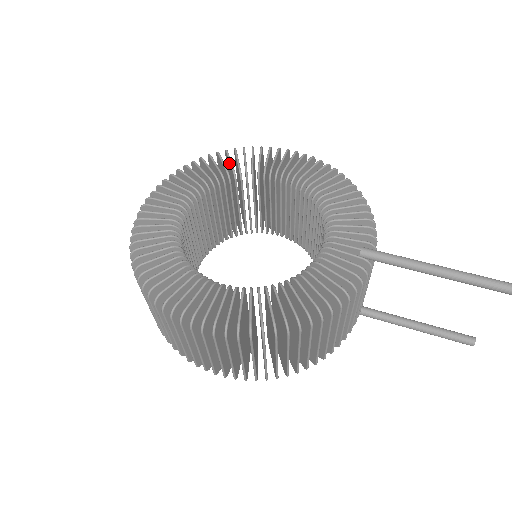
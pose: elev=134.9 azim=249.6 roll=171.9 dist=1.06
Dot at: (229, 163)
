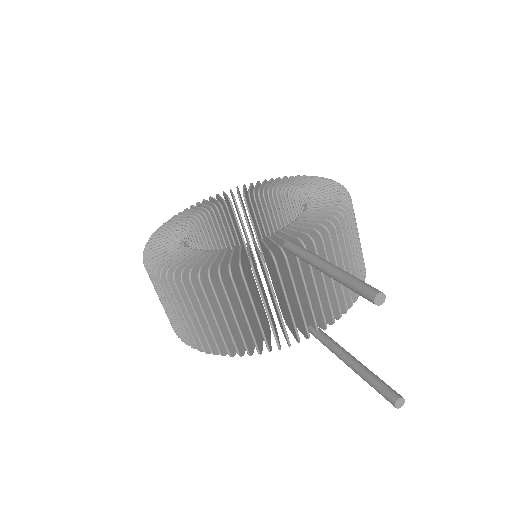
Dot at: (279, 184)
